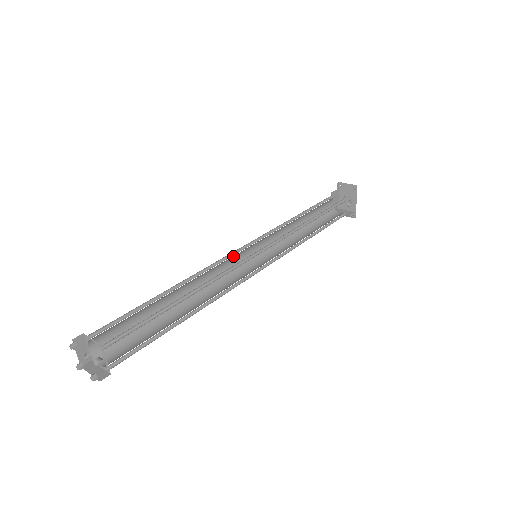
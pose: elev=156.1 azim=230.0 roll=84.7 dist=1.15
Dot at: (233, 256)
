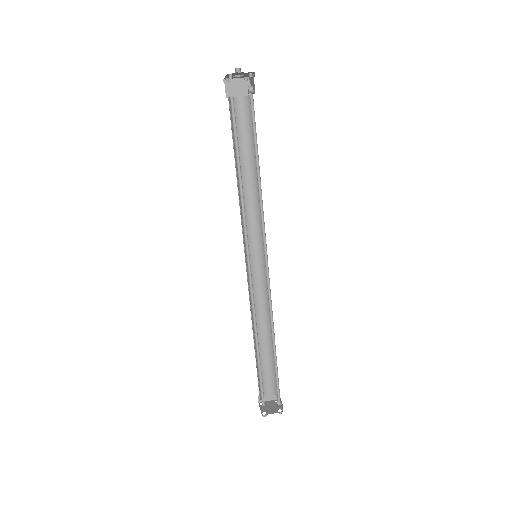
Dot at: (250, 279)
